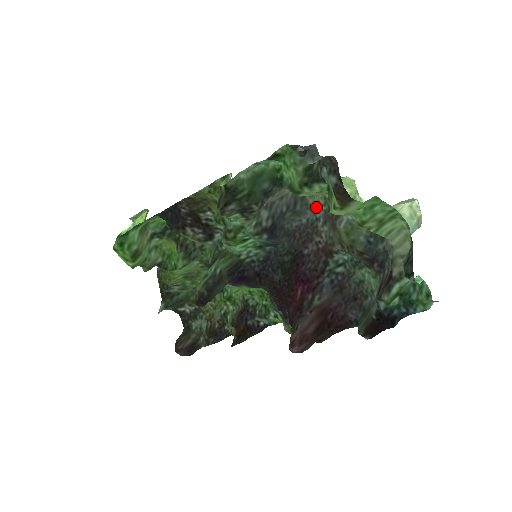
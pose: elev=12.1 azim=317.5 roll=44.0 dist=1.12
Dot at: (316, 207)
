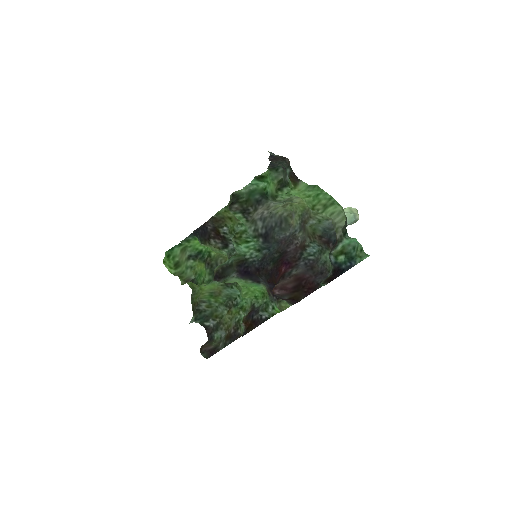
Dot at: (295, 224)
